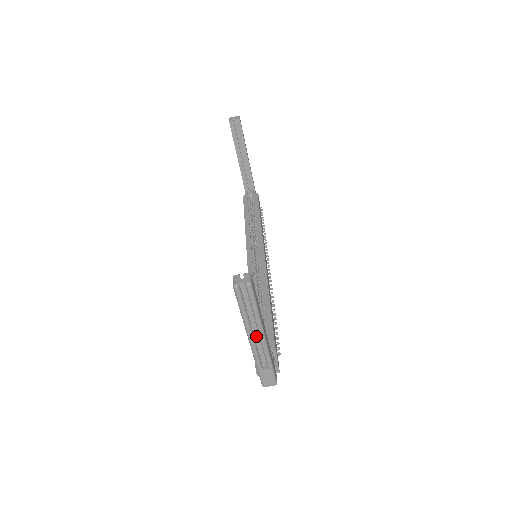
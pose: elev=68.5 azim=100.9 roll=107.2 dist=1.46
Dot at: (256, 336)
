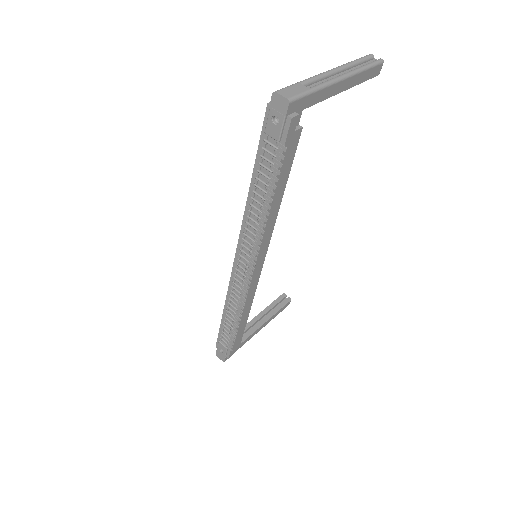
Dot at: occluded
